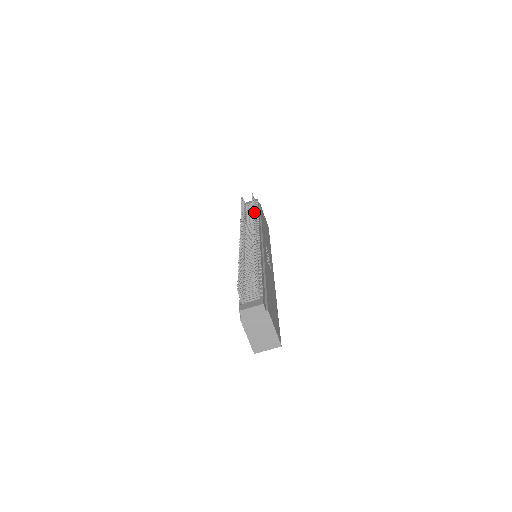
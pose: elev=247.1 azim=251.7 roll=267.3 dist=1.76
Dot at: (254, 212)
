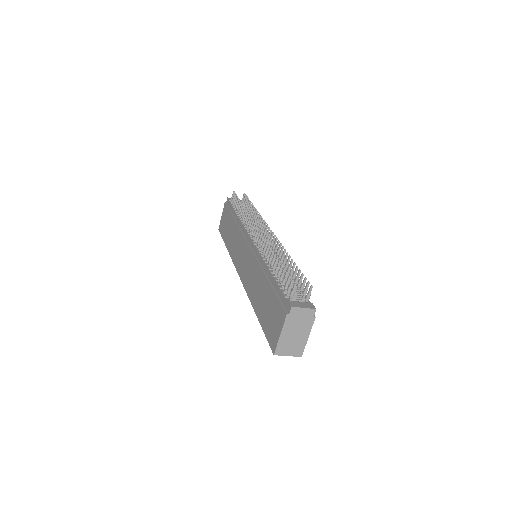
Dot at: (254, 212)
